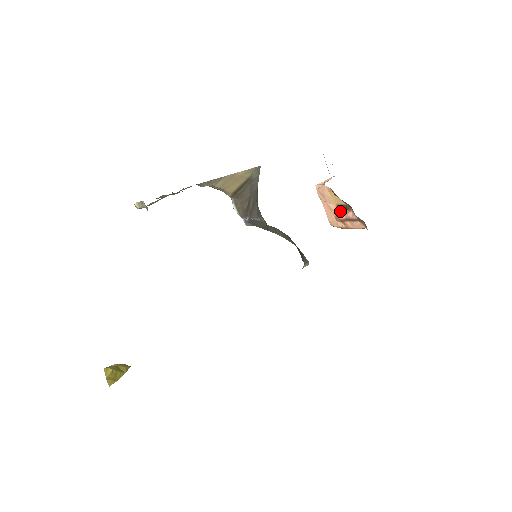
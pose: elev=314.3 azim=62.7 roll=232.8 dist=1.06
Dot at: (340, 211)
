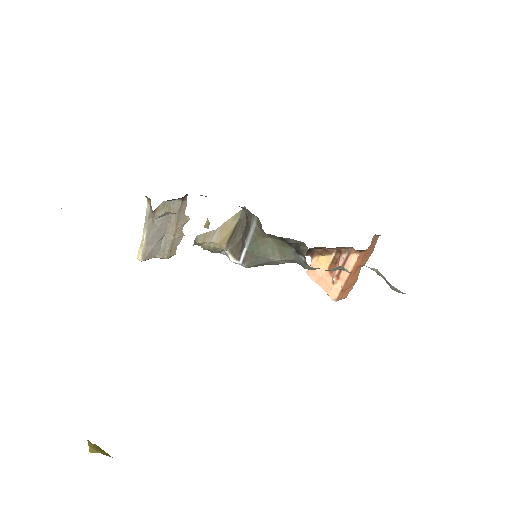
Dot at: (333, 271)
